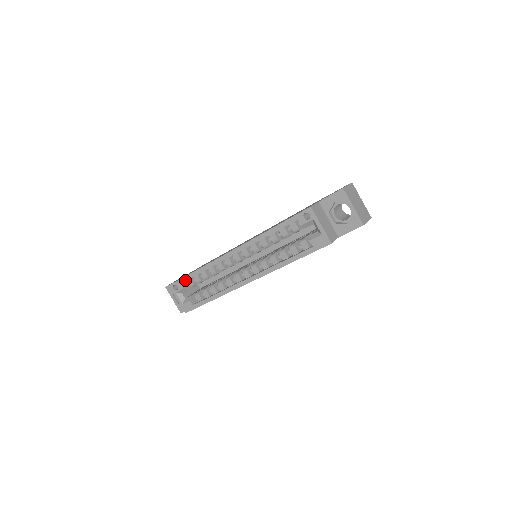
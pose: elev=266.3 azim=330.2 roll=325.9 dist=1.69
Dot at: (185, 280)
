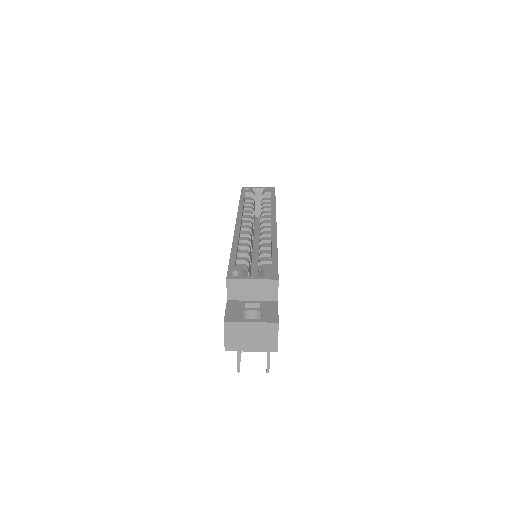
Dot at: (234, 261)
